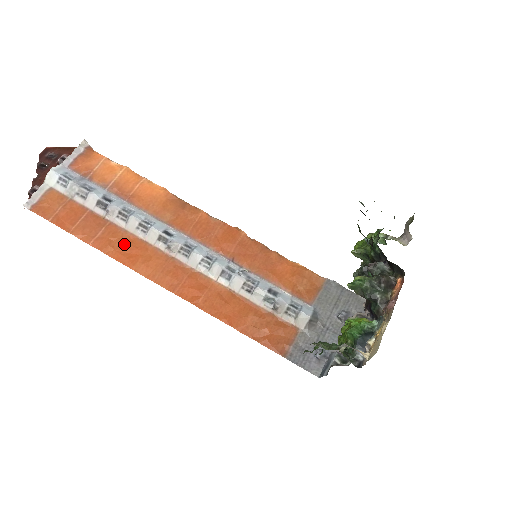
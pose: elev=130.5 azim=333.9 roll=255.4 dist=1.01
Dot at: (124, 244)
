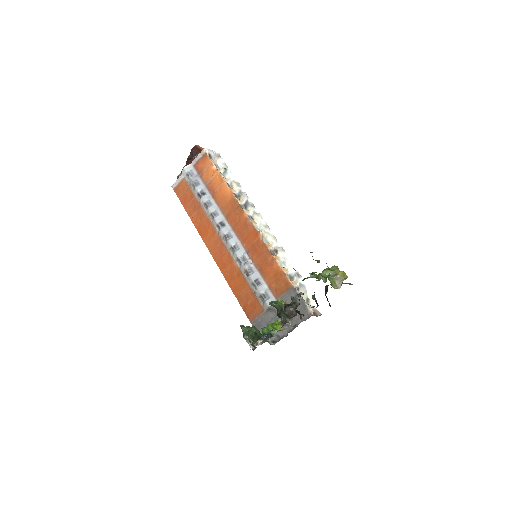
Dot at: (203, 223)
